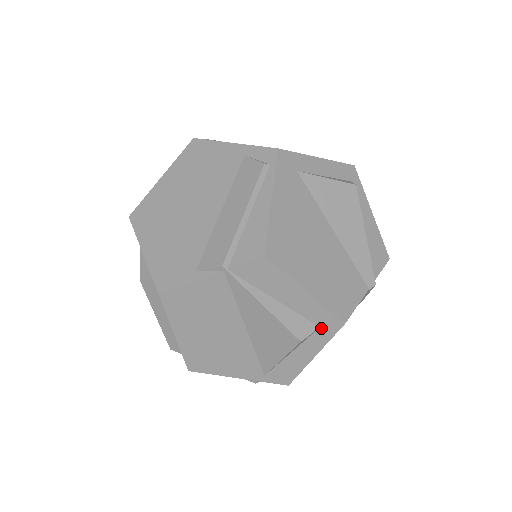
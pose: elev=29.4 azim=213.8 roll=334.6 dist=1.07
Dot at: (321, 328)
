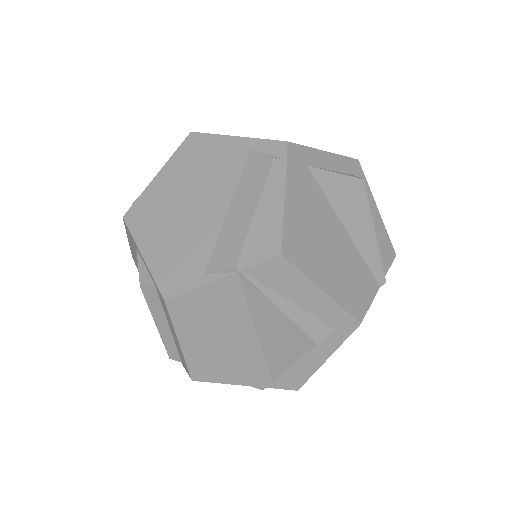
Dot at: (336, 329)
